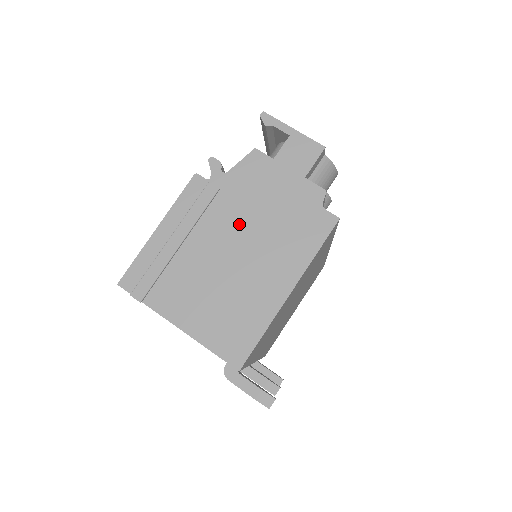
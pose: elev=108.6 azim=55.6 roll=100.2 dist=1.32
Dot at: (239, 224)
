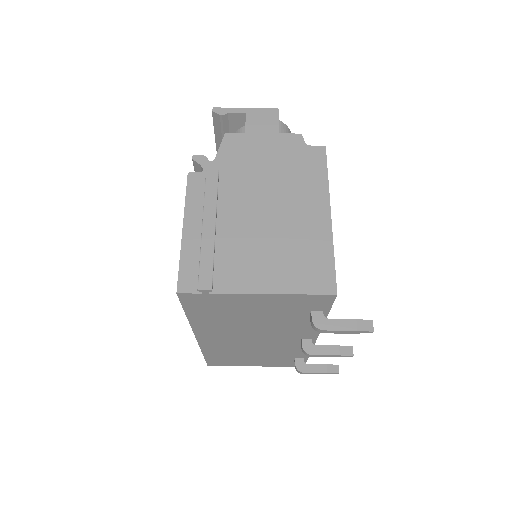
Dot at: (252, 189)
